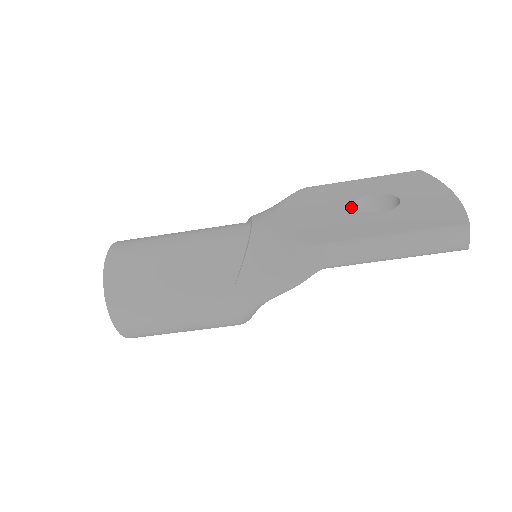
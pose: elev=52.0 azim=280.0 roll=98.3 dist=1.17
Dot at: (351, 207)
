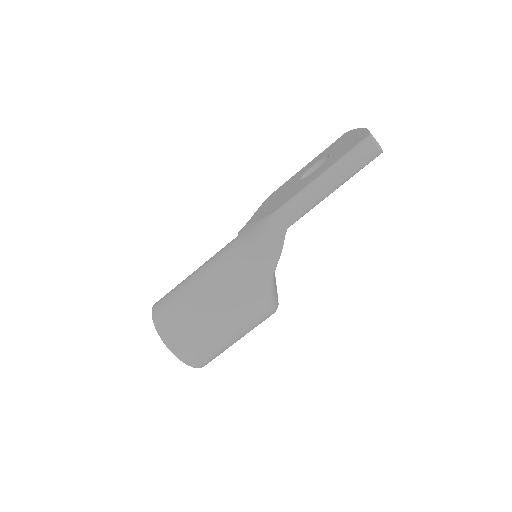
Dot at: (298, 181)
